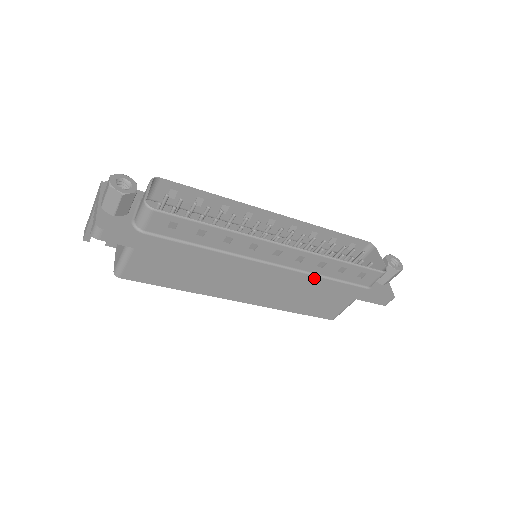
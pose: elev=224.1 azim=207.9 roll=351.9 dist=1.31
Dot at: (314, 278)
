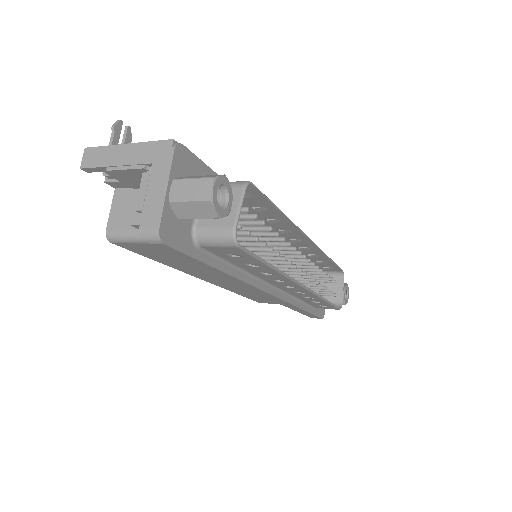
Dot at: (293, 302)
